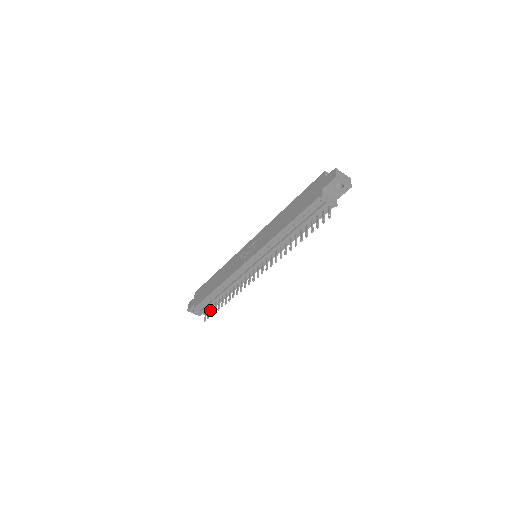
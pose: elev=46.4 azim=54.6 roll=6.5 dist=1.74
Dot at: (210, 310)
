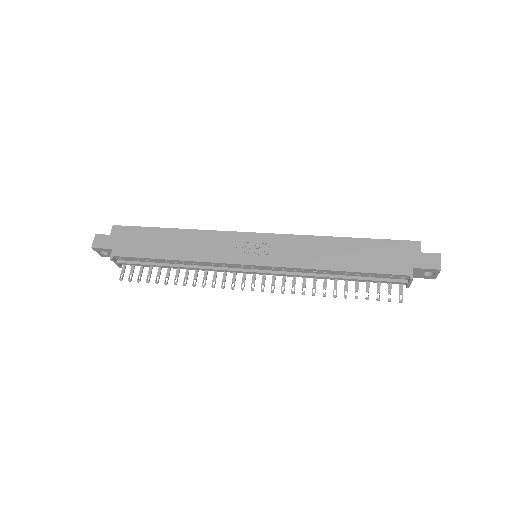
Dot at: occluded
